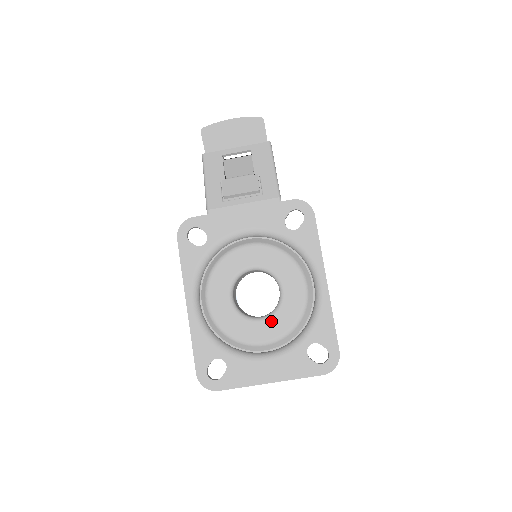
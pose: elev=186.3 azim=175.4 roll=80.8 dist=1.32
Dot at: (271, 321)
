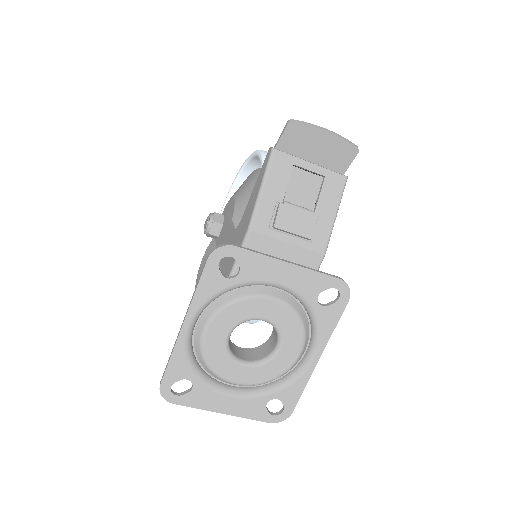
Dot at: (253, 370)
